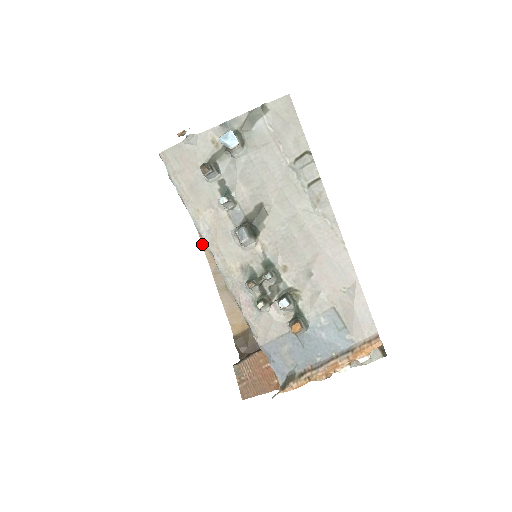
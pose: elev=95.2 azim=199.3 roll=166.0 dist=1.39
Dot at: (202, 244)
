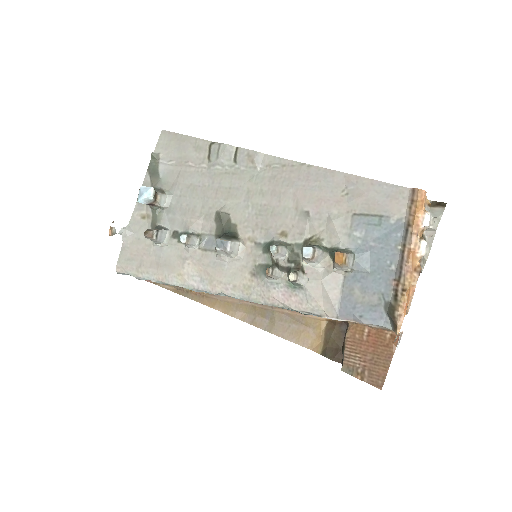
Dot at: occluded
